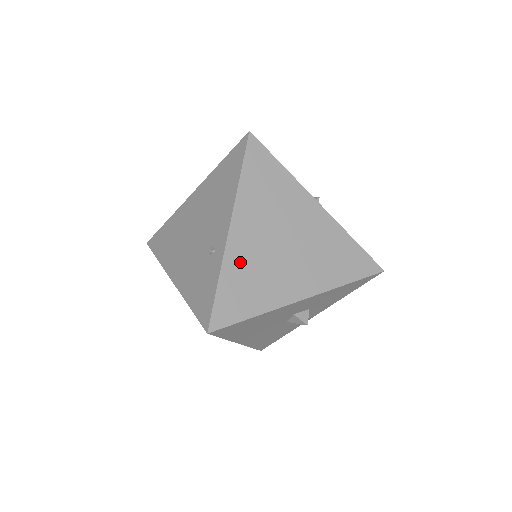
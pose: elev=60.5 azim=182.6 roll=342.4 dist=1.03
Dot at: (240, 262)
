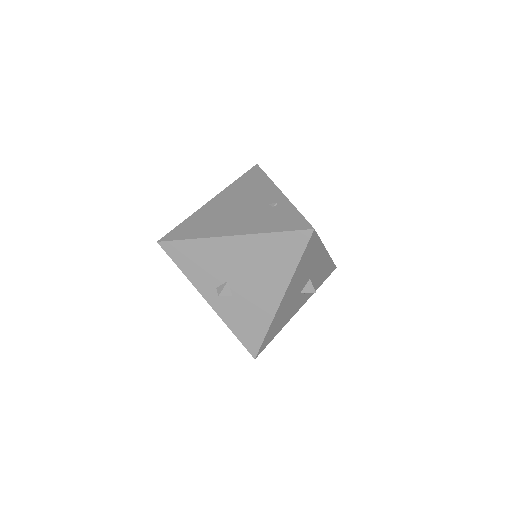
Dot at: occluded
